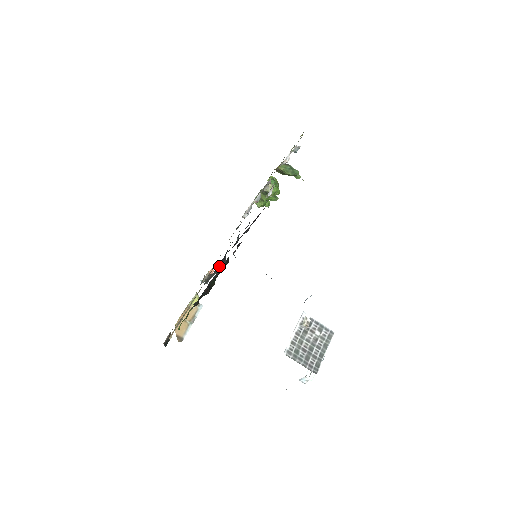
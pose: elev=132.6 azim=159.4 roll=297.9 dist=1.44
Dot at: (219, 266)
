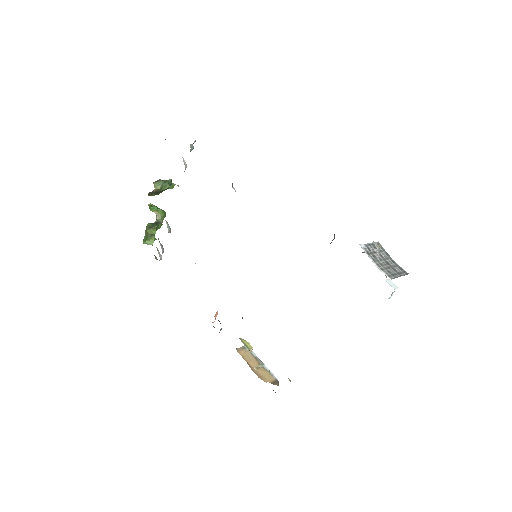
Dot at: occluded
